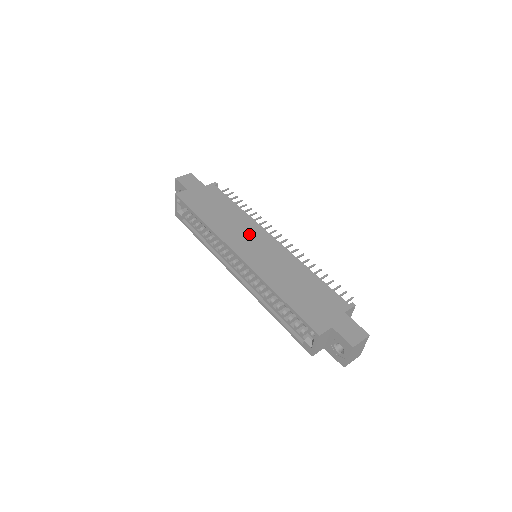
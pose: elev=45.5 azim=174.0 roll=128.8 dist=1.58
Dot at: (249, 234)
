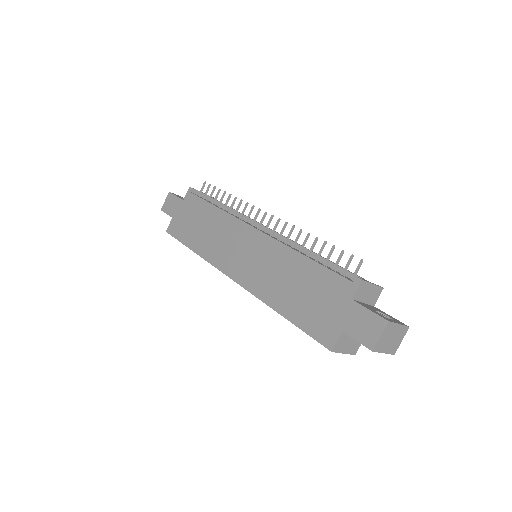
Dot at: (233, 241)
